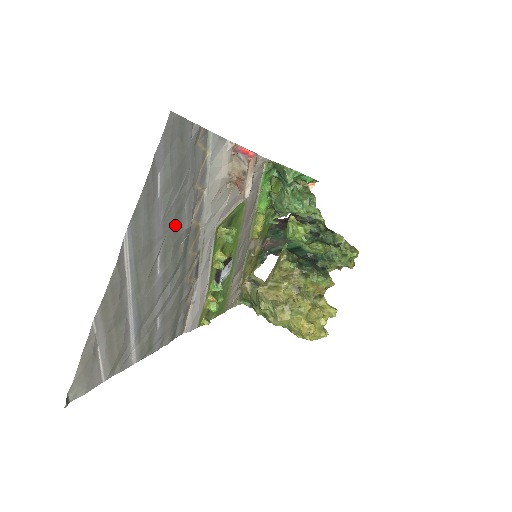
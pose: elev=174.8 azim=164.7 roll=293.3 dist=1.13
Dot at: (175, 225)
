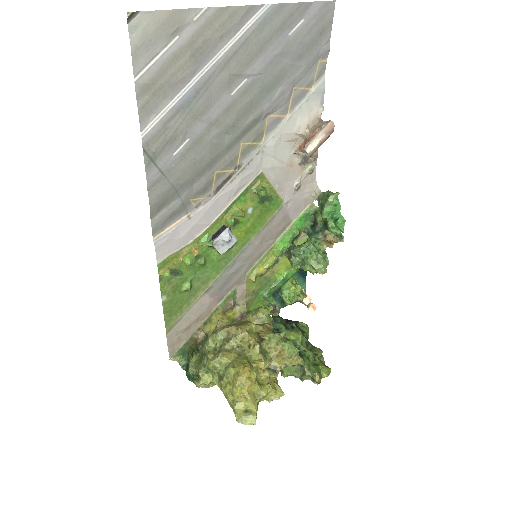
Dot at: (268, 84)
